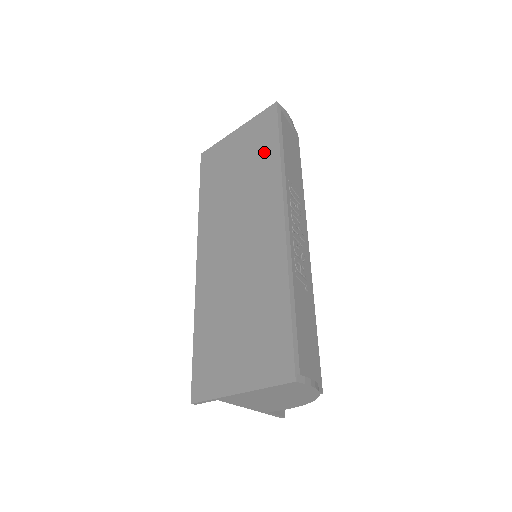
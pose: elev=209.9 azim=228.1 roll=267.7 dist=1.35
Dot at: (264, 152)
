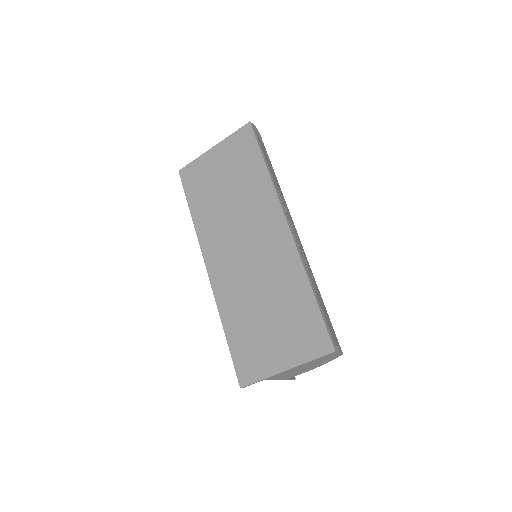
Dot at: (250, 168)
